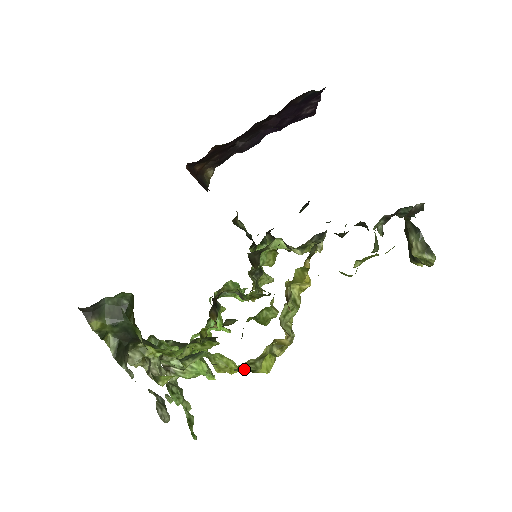
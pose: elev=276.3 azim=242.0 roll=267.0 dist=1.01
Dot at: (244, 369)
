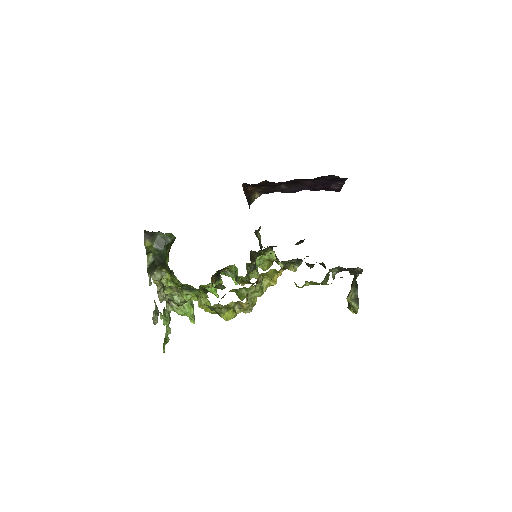
Dot at: (214, 310)
